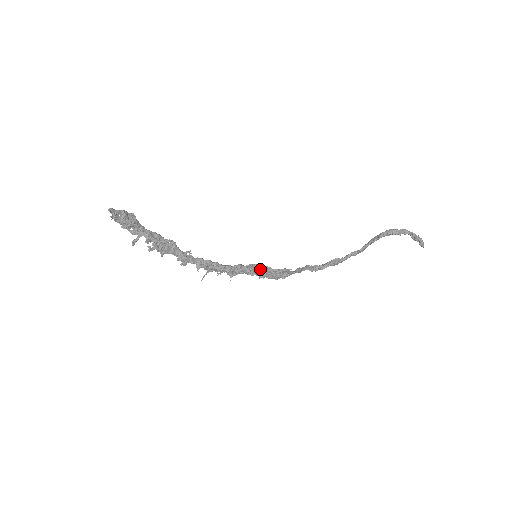
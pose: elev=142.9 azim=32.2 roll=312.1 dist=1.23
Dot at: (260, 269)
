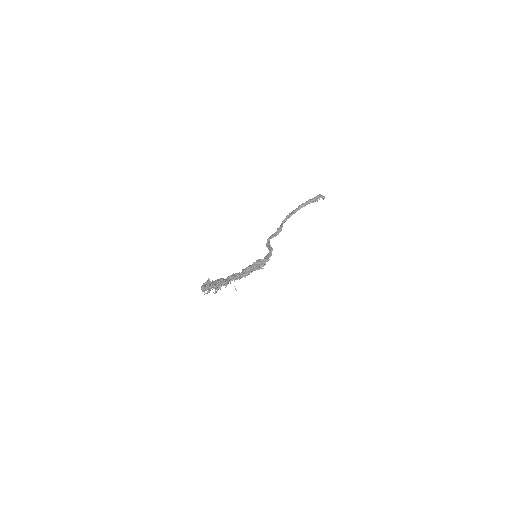
Dot at: (259, 263)
